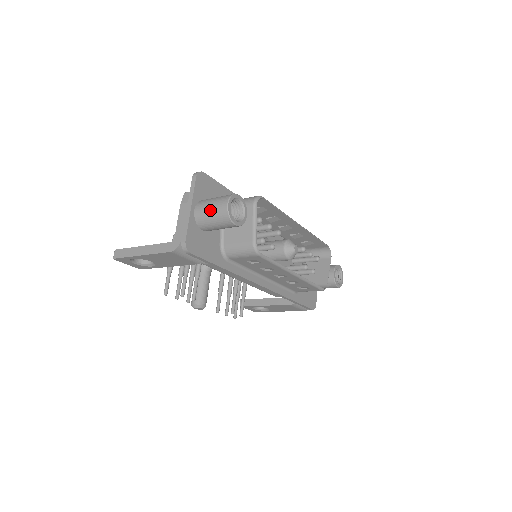
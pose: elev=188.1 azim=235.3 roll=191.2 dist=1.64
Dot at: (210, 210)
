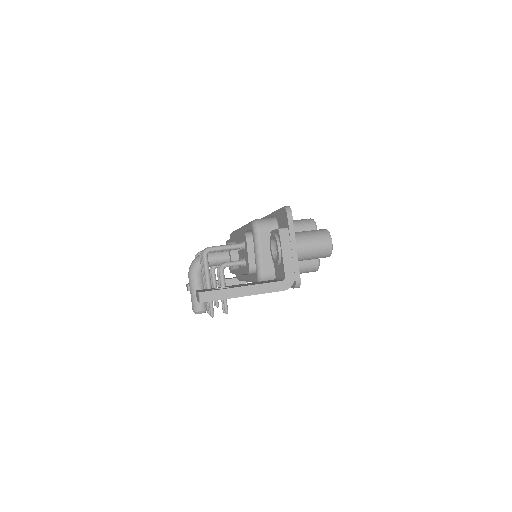
Dot at: (314, 248)
